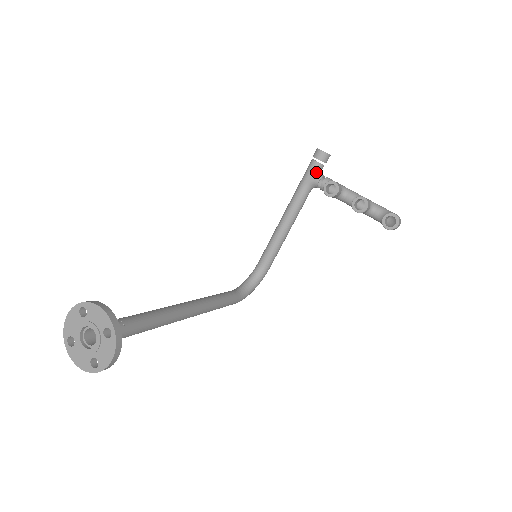
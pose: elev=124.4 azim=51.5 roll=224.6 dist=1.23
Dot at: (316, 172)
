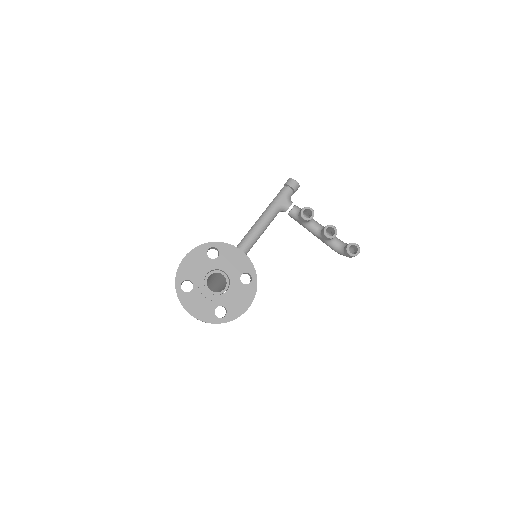
Dot at: (288, 198)
